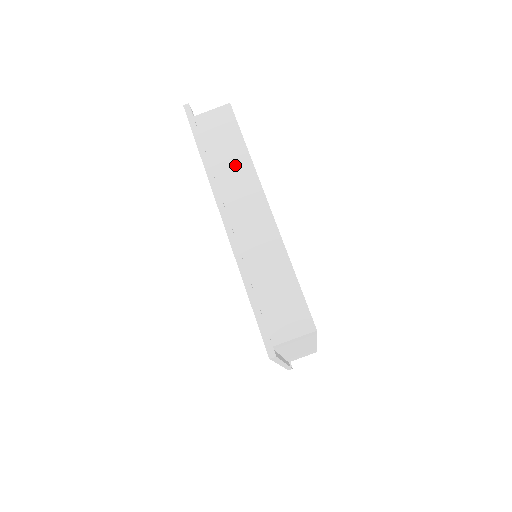
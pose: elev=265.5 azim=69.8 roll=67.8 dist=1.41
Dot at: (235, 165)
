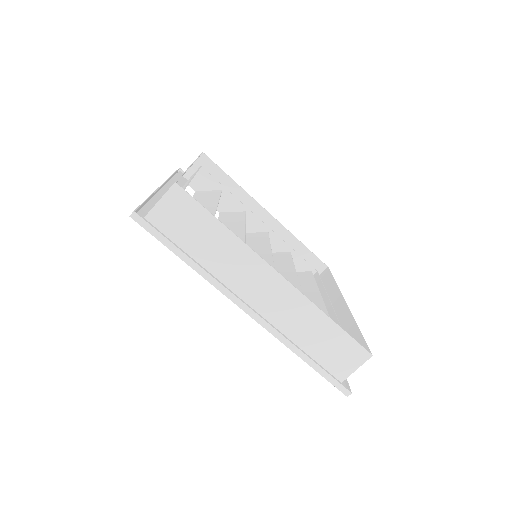
Dot at: (224, 250)
